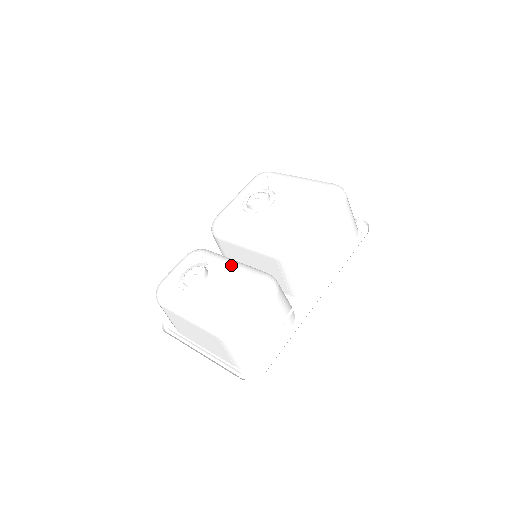
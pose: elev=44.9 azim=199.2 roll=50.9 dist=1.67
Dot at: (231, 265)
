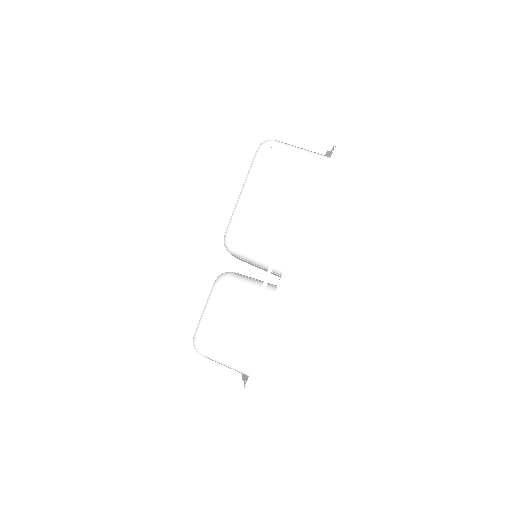
Dot at: occluded
